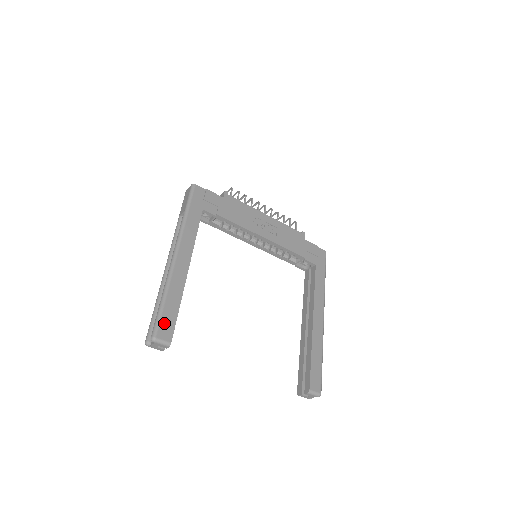
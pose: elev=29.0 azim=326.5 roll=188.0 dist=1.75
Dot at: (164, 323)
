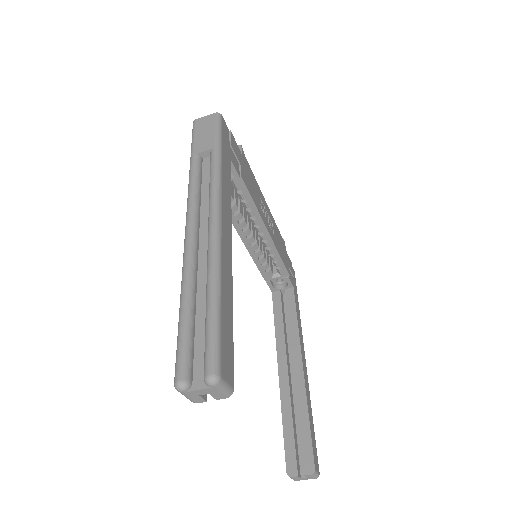
Dot at: (224, 346)
